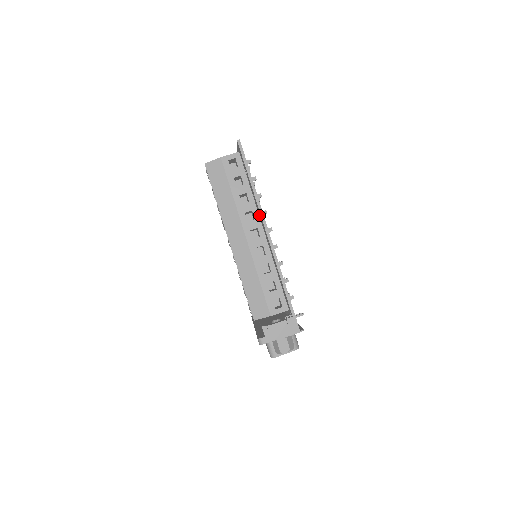
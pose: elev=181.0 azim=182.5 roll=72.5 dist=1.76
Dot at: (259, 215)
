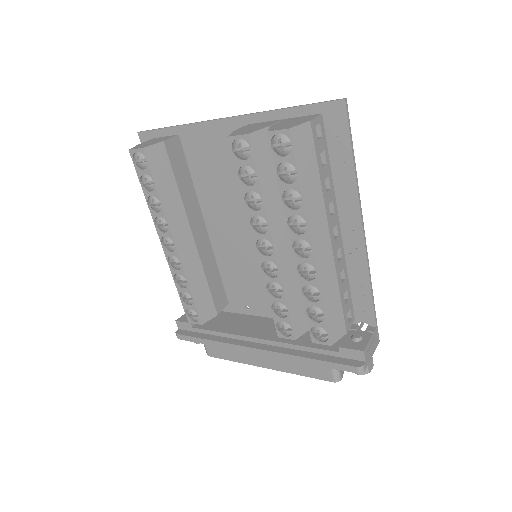
Dot at: (341, 207)
